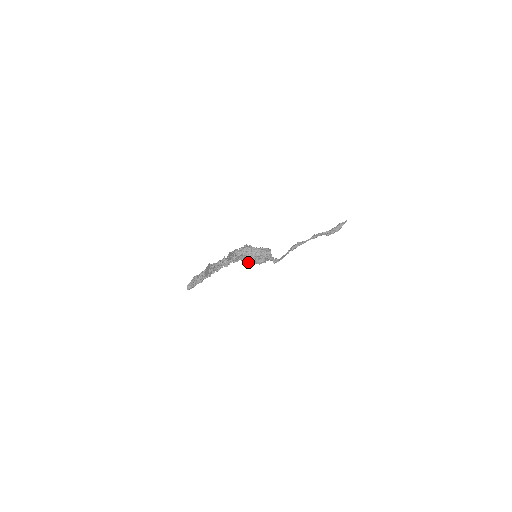
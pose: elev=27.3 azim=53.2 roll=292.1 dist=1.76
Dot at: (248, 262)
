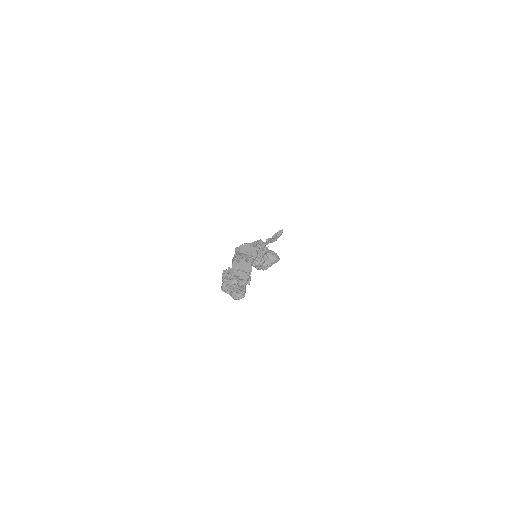
Dot at: occluded
